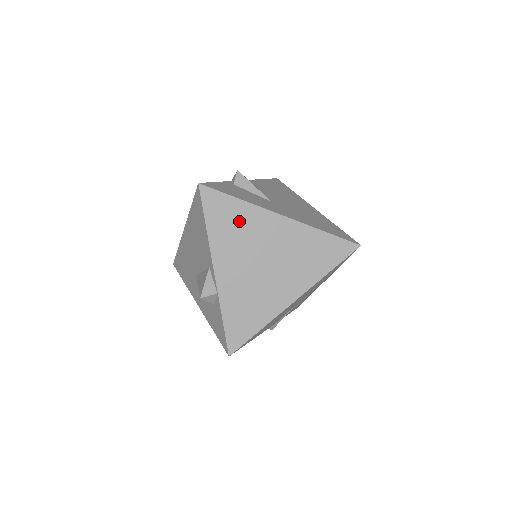
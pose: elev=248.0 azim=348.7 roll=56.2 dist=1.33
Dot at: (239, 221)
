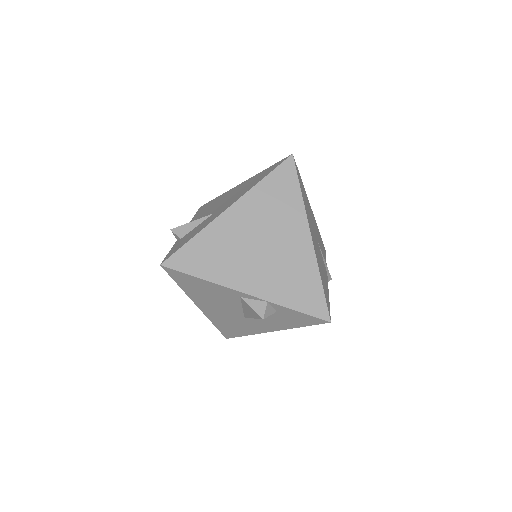
Dot at: (213, 248)
